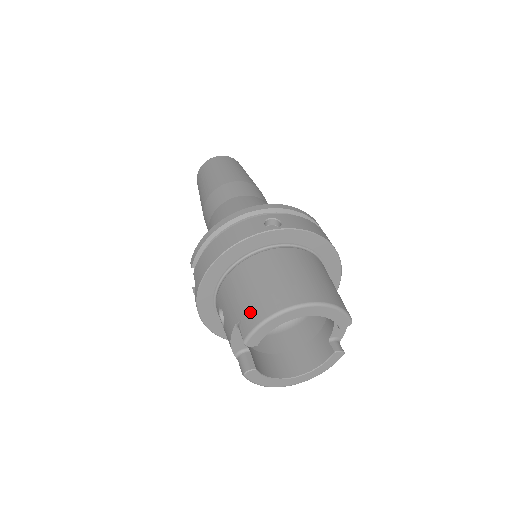
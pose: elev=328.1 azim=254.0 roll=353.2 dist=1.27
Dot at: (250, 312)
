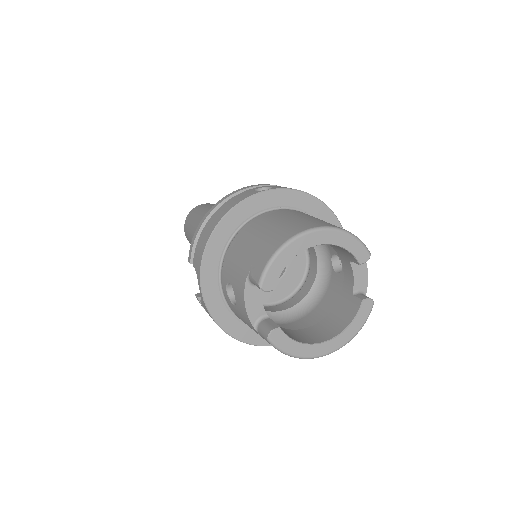
Dot at: (259, 256)
